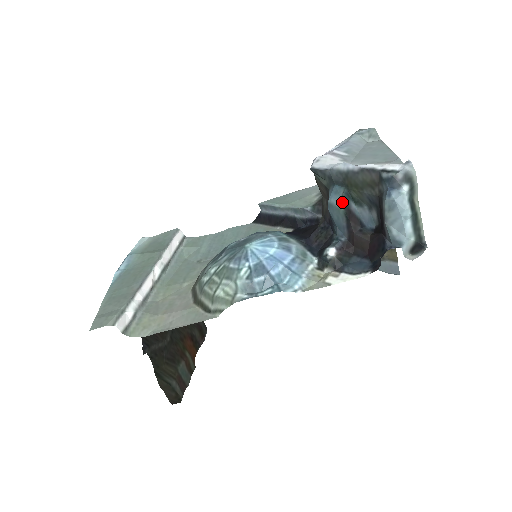
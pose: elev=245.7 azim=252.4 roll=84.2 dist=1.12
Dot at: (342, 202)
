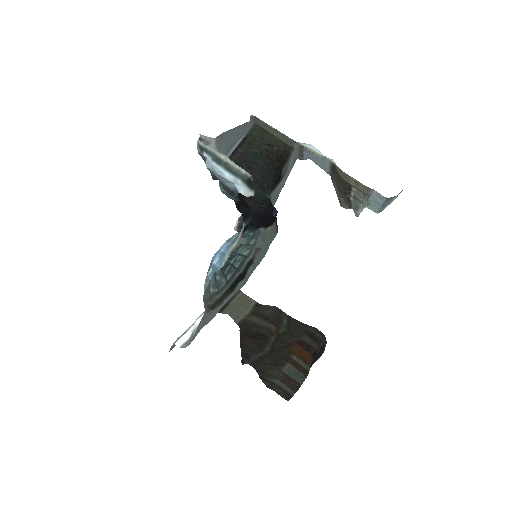
Dot at: (221, 187)
